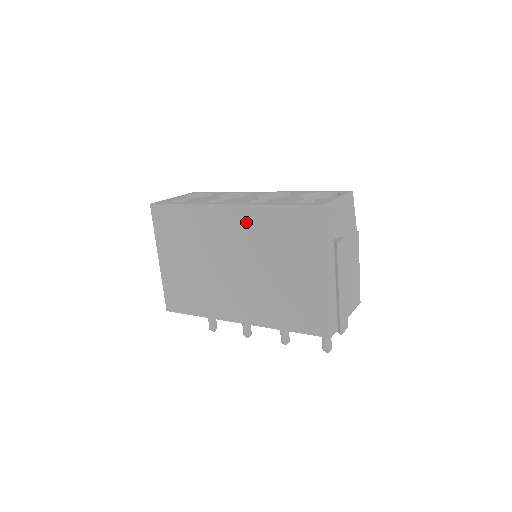
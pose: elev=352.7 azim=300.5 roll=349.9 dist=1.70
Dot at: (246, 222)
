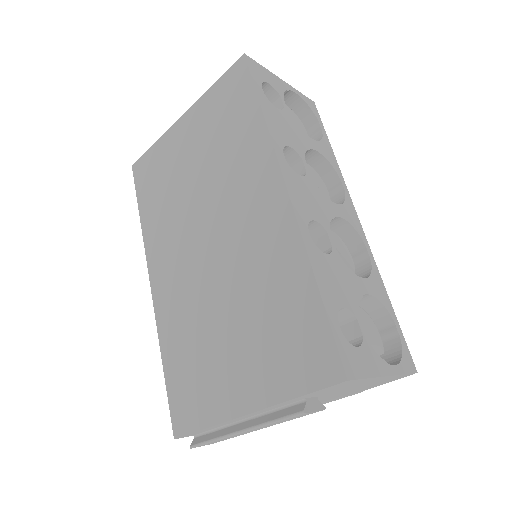
Dot at: (273, 237)
